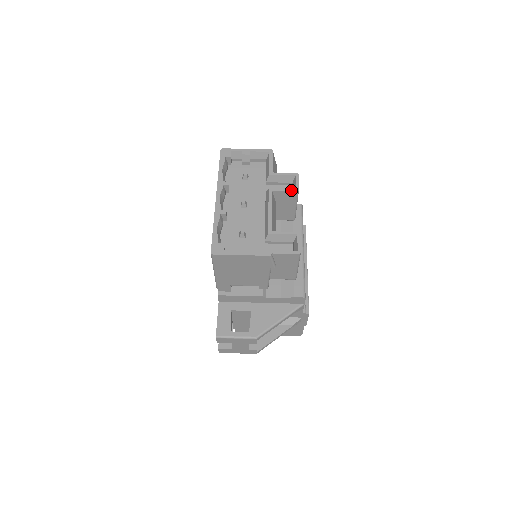
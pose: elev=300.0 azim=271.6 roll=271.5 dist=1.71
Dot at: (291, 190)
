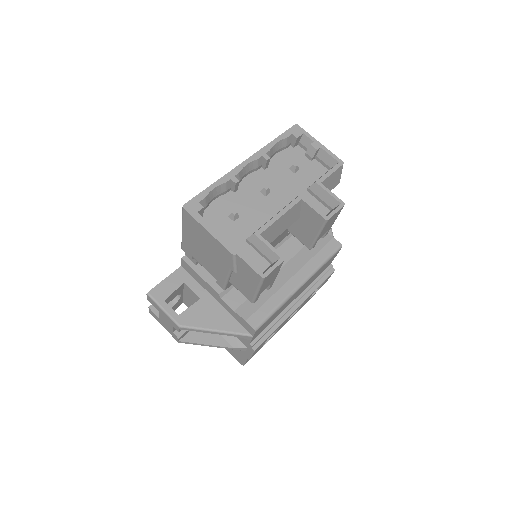
Dot at: (321, 213)
